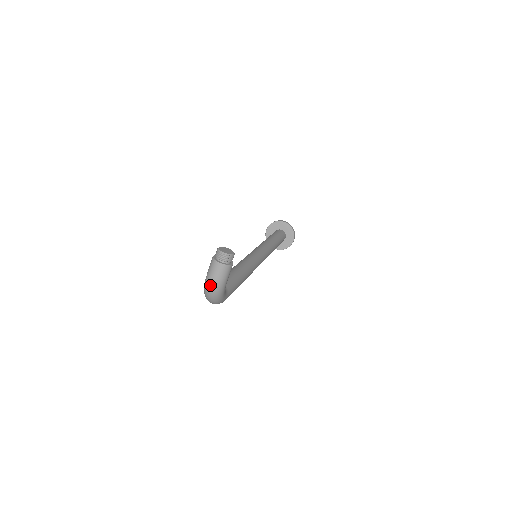
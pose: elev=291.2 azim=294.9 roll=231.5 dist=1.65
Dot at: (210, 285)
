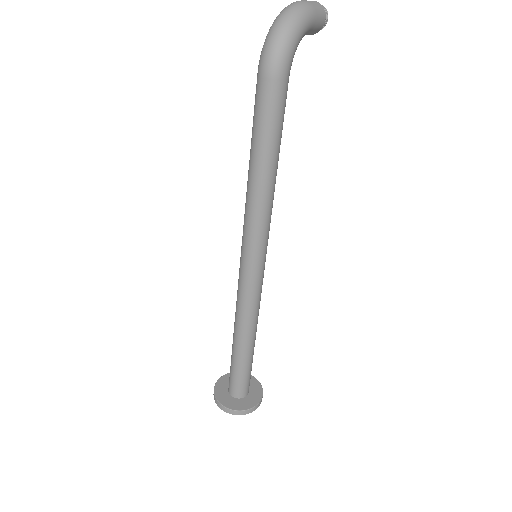
Dot at: (295, 2)
